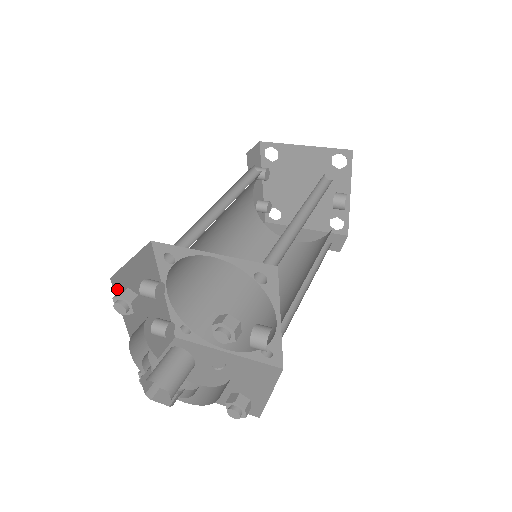
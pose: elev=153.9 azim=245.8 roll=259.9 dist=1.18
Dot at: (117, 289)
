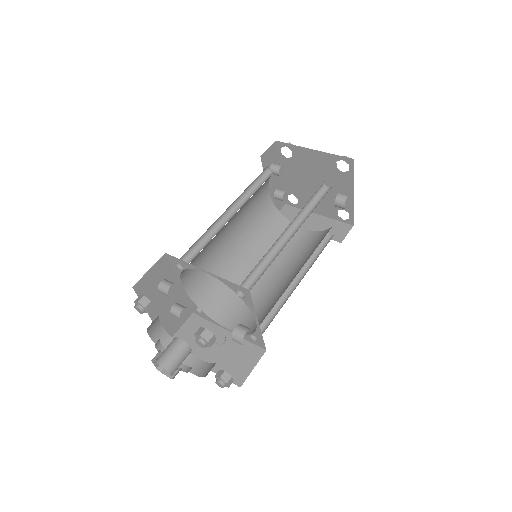
Dot at: (139, 292)
